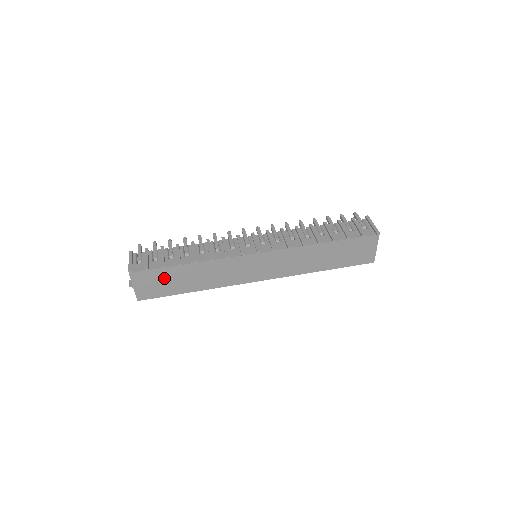
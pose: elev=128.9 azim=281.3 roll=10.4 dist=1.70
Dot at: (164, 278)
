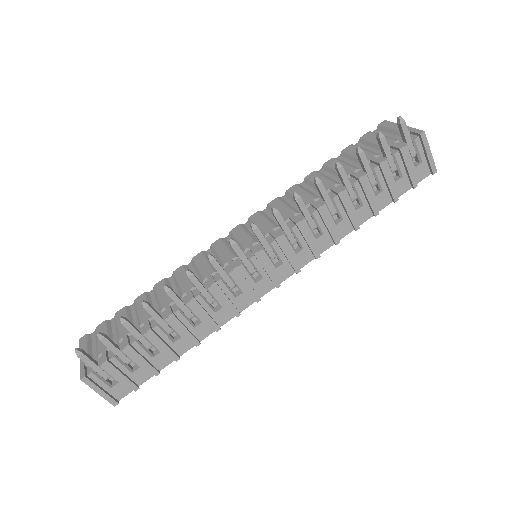
Dot at: occluded
